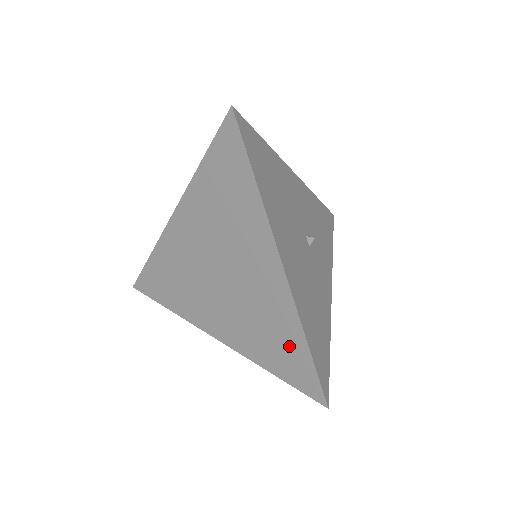
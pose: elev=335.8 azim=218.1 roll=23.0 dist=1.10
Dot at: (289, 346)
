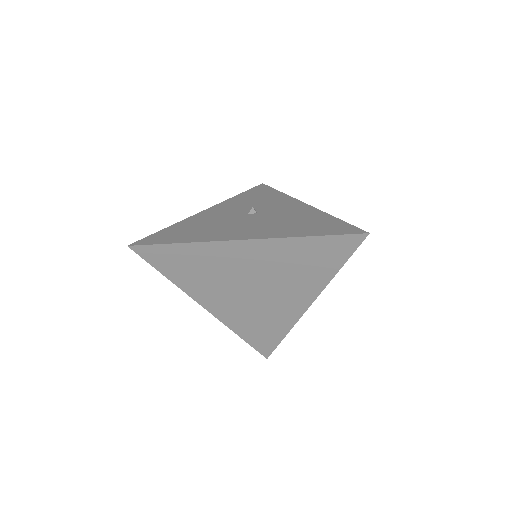
Dot at: (271, 333)
